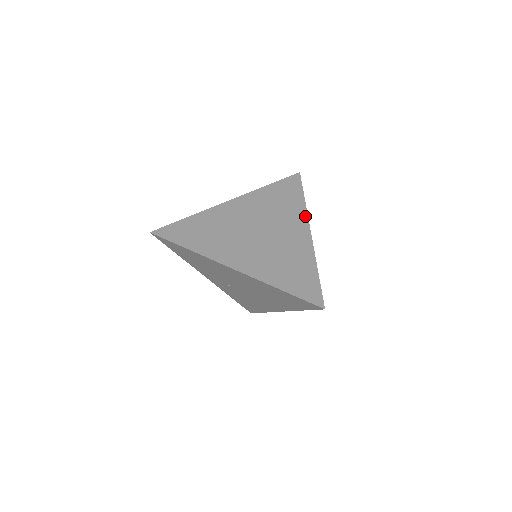
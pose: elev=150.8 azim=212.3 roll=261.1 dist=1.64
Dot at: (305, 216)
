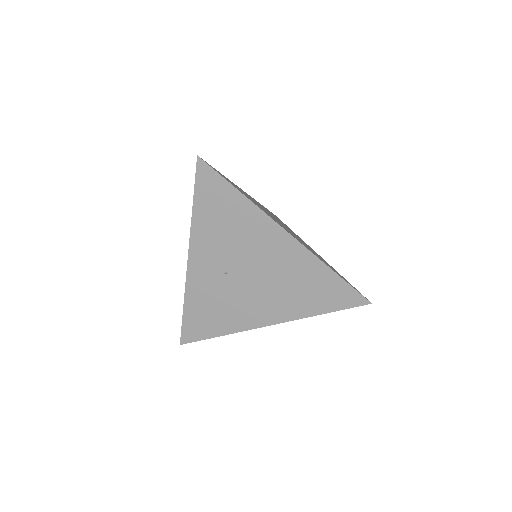
Dot at: occluded
